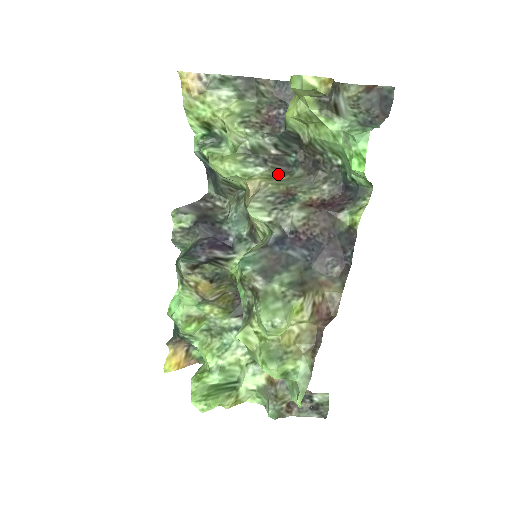
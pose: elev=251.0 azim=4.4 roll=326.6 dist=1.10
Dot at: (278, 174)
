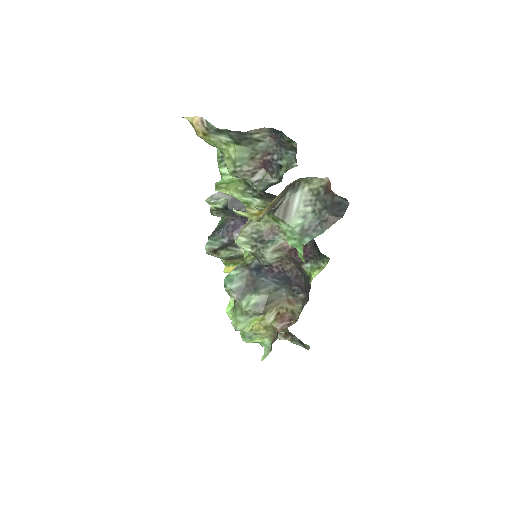
Dot at: occluded
